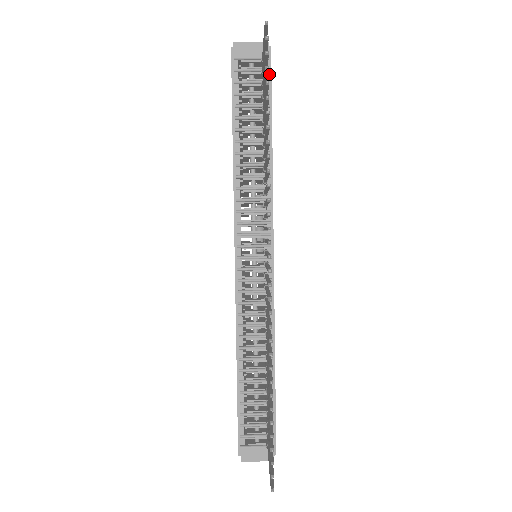
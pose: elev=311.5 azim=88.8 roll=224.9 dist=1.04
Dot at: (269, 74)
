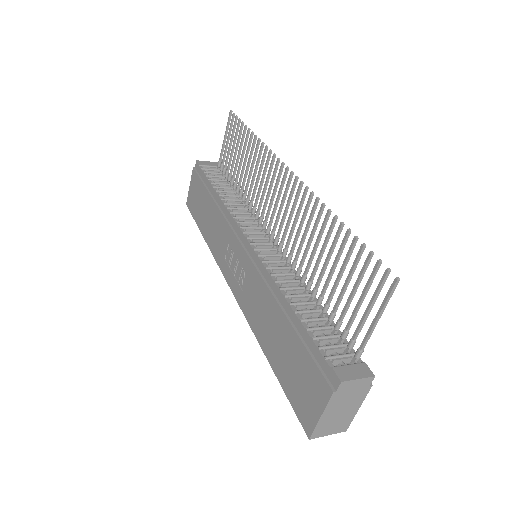
Dot at: occluded
